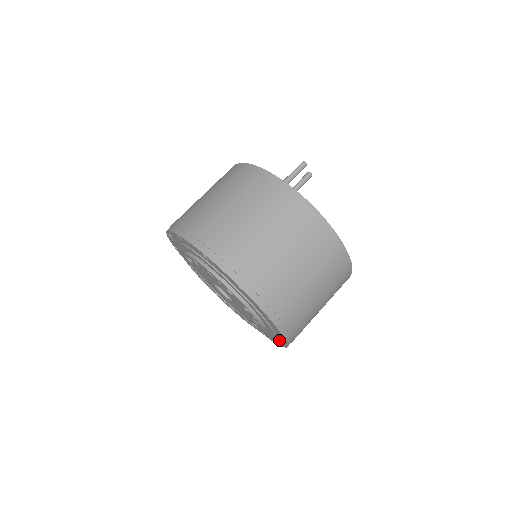
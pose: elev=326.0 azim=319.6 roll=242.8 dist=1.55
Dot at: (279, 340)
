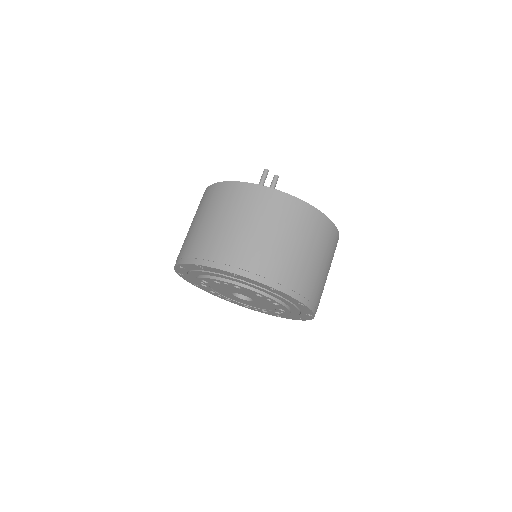
Dot at: (304, 310)
